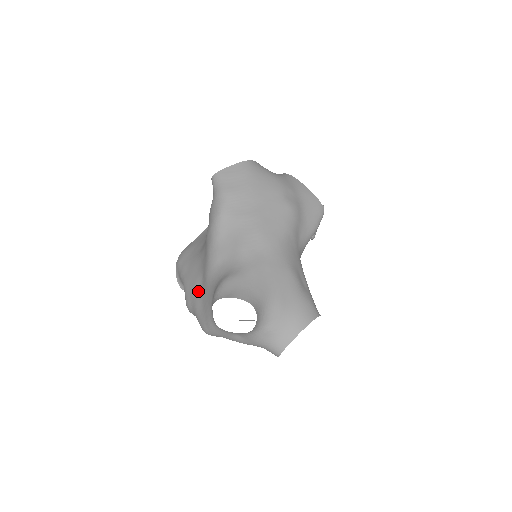
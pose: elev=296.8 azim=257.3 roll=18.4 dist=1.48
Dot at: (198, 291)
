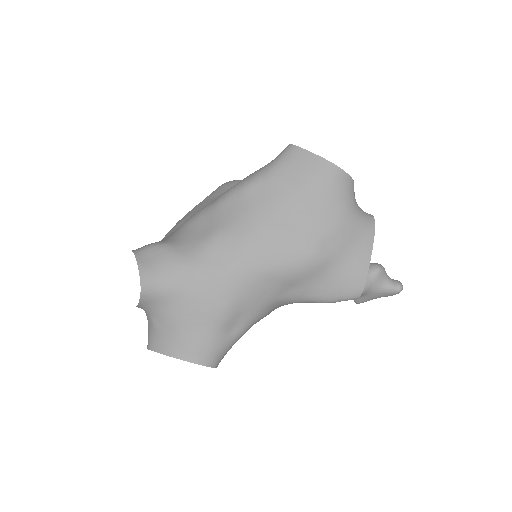
Dot at: (179, 226)
